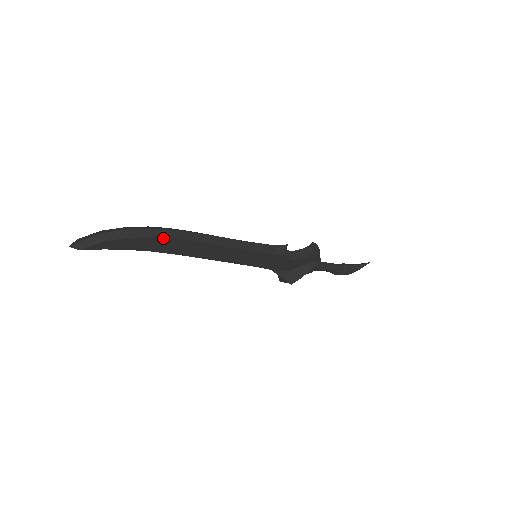
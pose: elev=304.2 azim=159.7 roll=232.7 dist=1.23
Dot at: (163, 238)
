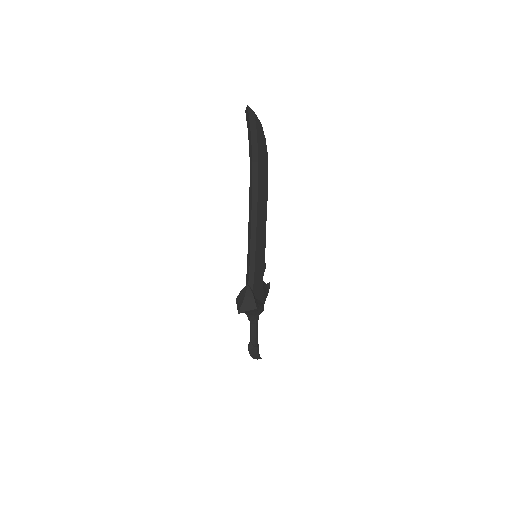
Dot at: (267, 164)
